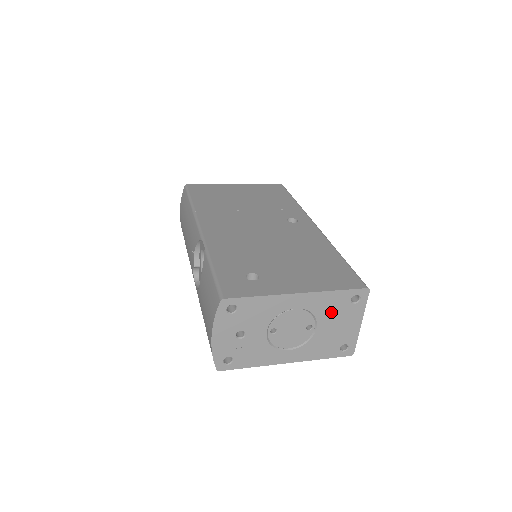
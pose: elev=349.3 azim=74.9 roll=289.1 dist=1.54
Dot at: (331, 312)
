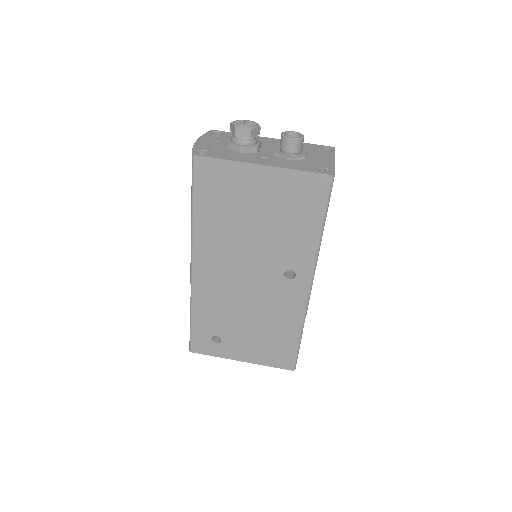
Dot at: occluded
